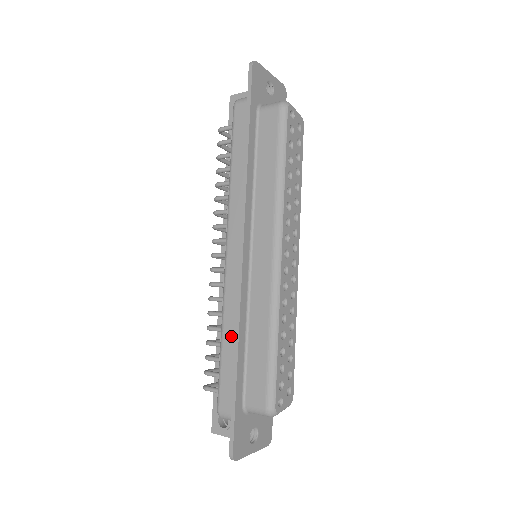
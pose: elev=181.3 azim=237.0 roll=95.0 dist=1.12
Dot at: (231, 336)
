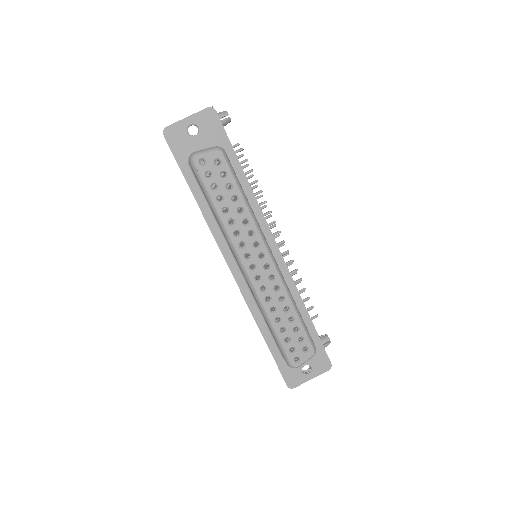
Dot at: occluded
